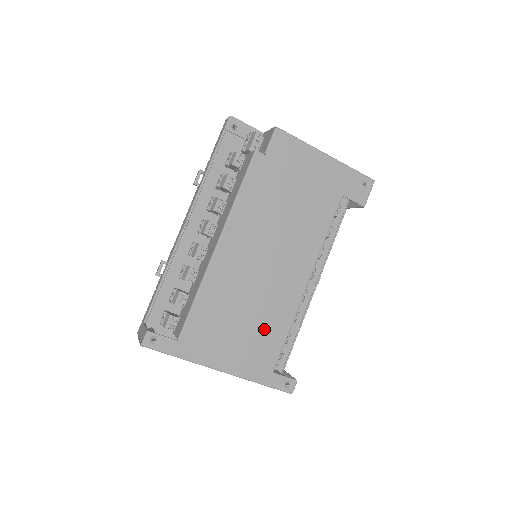
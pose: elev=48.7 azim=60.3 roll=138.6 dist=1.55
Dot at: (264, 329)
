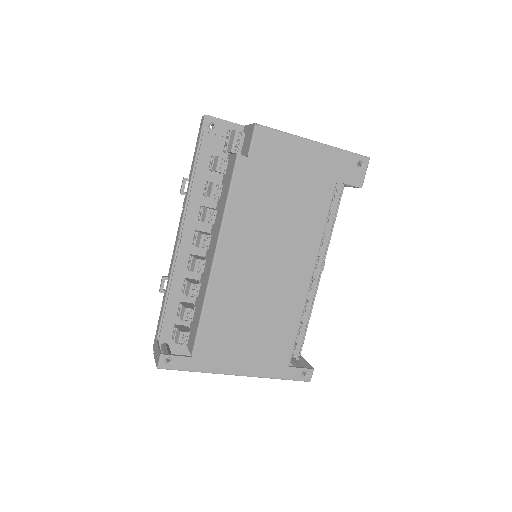
Dot at: (274, 329)
